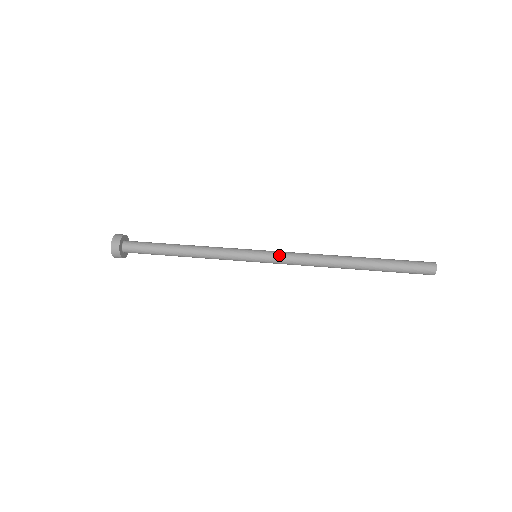
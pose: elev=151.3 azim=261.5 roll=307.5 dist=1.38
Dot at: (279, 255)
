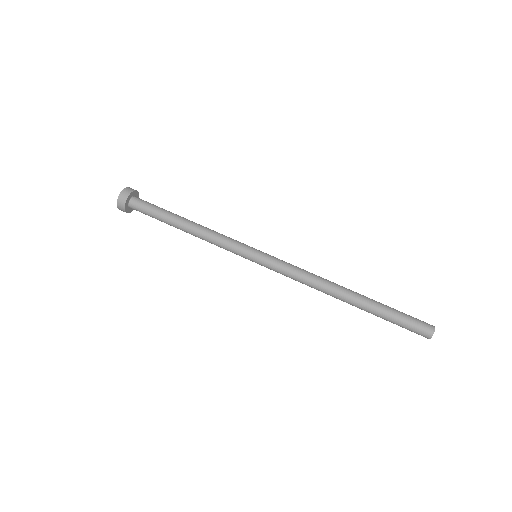
Dot at: (278, 264)
